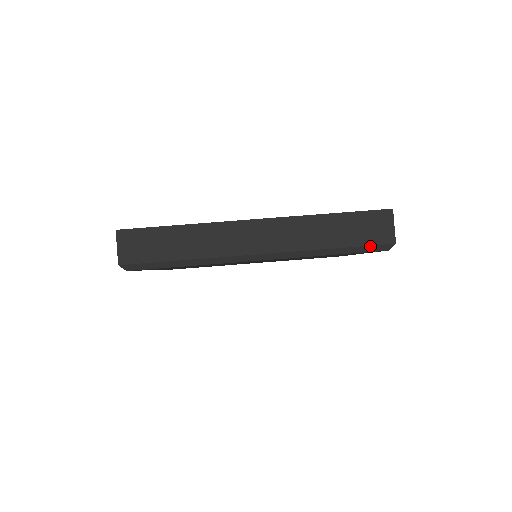
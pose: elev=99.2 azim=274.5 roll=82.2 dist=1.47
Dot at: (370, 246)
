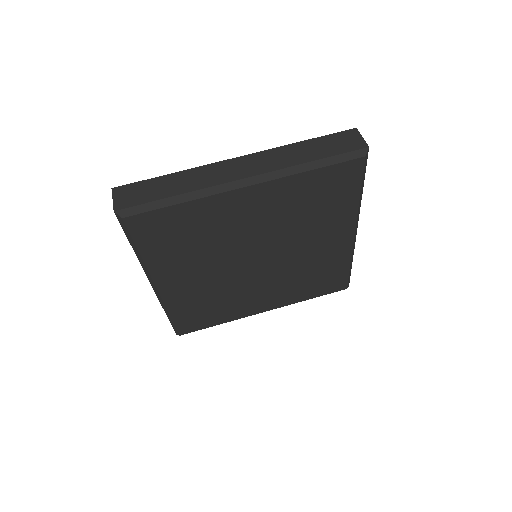
Dot at: (347, 153)
